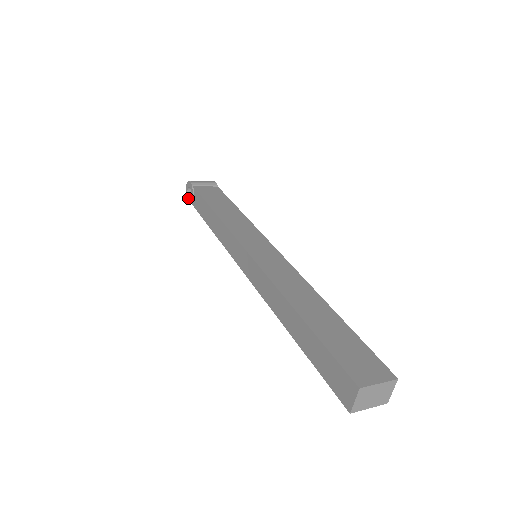
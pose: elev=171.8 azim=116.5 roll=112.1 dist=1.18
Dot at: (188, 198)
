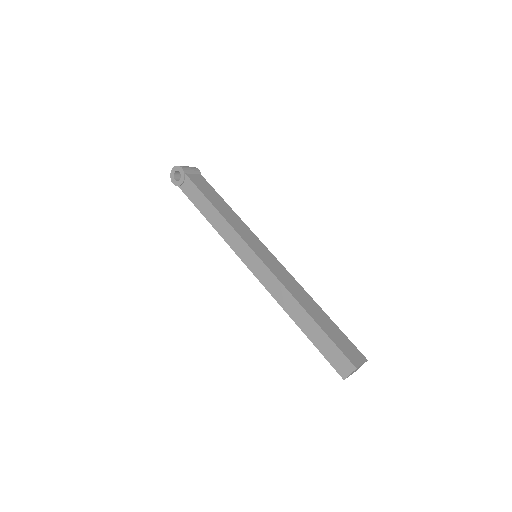
Dot at: (174, 180)
